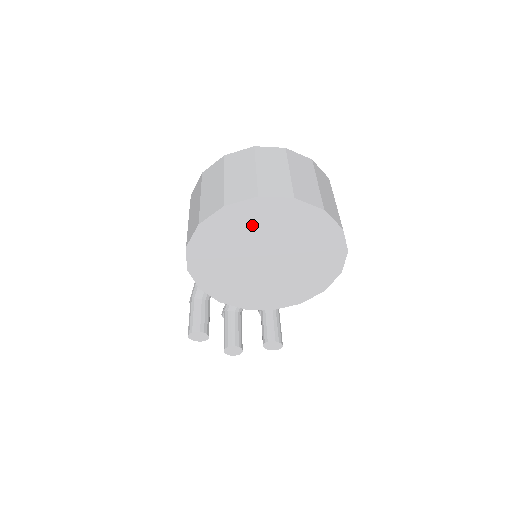
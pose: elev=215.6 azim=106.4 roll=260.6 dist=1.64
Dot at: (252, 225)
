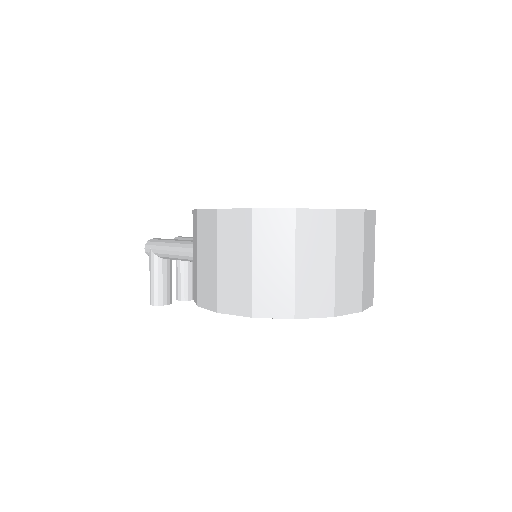
Dot at: occluded
